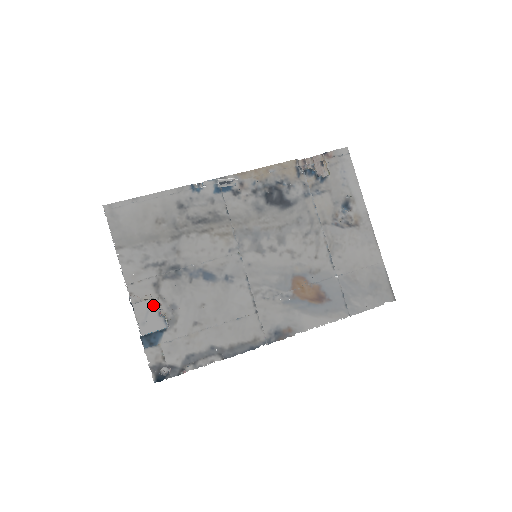
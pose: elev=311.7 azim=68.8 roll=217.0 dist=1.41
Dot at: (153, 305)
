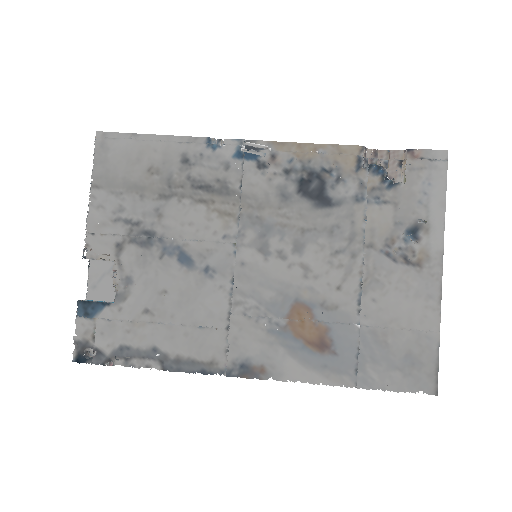
Dot at: occluded
